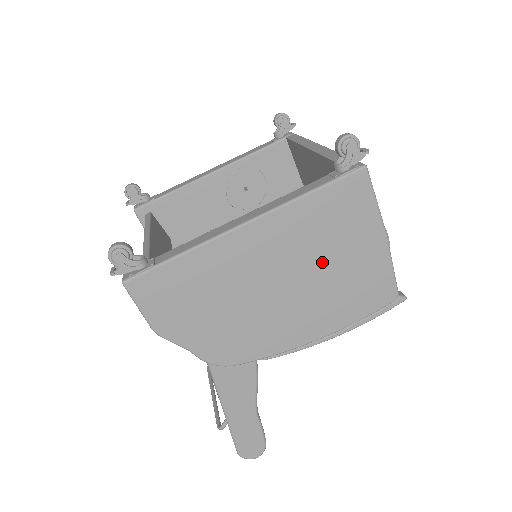
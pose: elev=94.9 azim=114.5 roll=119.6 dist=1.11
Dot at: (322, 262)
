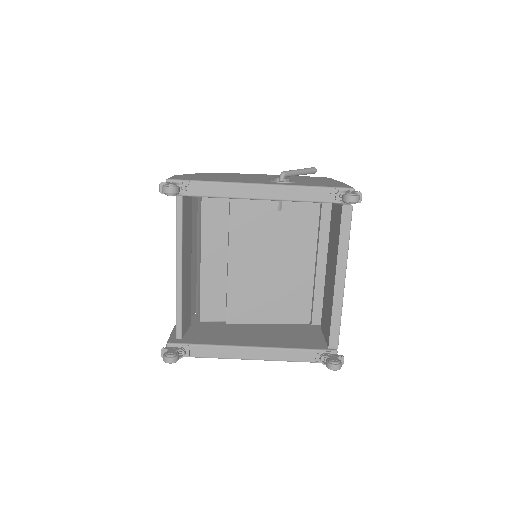
Dot at: occluded
